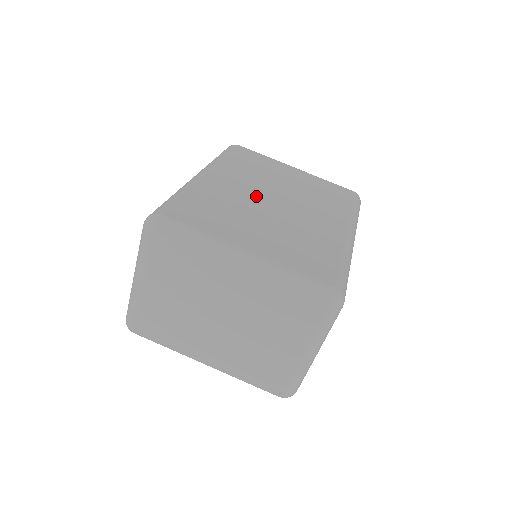
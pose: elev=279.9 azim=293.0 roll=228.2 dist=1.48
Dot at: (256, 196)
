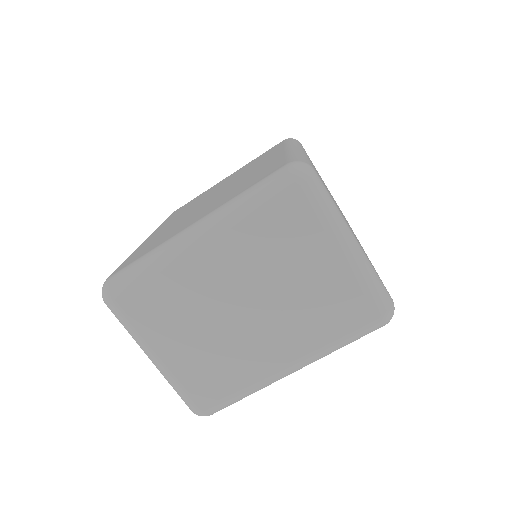
Dot at: (195, 207)
